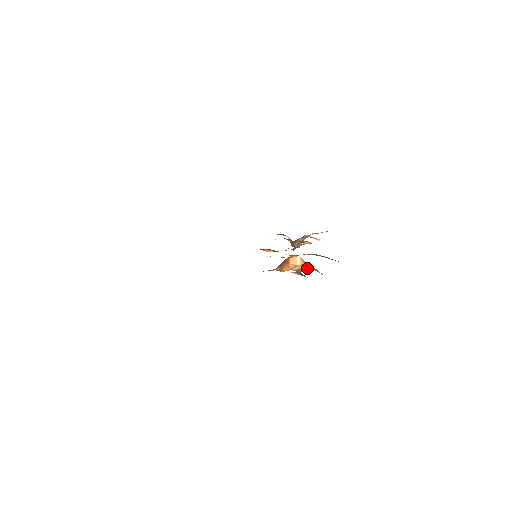
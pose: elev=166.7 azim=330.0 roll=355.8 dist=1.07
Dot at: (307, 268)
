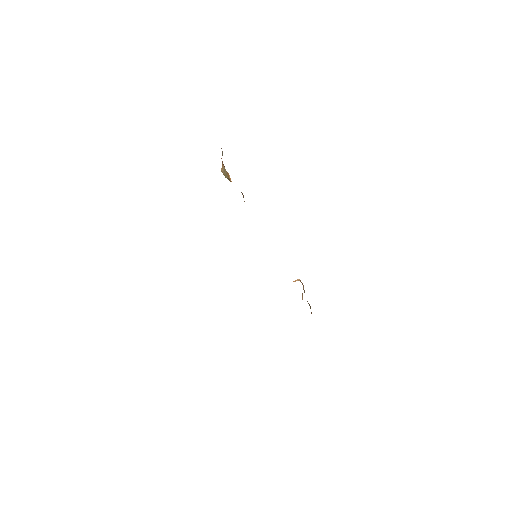
Dot at: occluded
